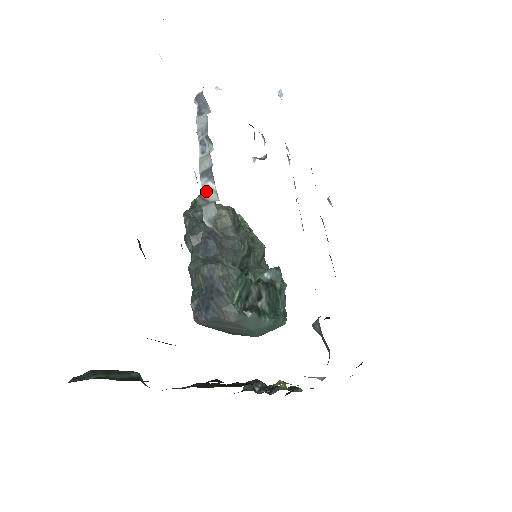
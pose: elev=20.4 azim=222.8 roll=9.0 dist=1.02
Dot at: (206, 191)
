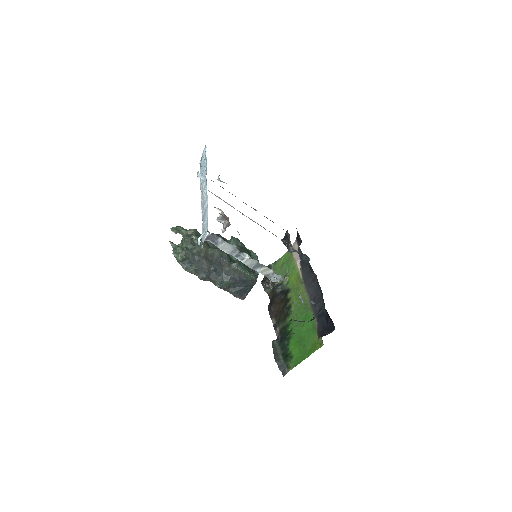
Dot at: (263, 272)
